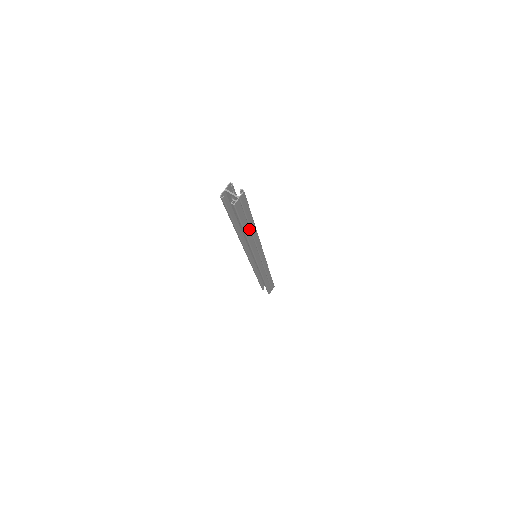
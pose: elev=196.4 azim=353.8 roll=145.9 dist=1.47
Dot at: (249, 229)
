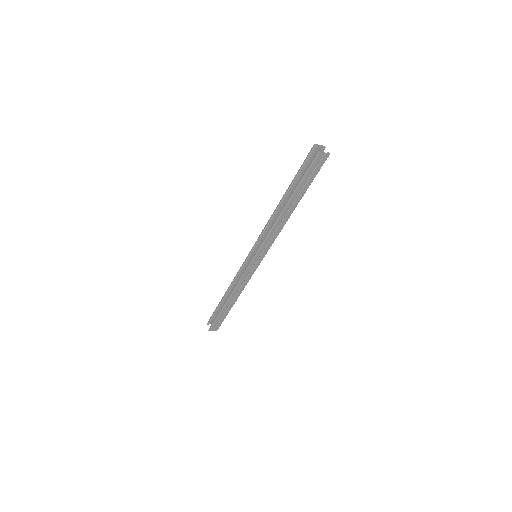
Dot at: (293, 202)
